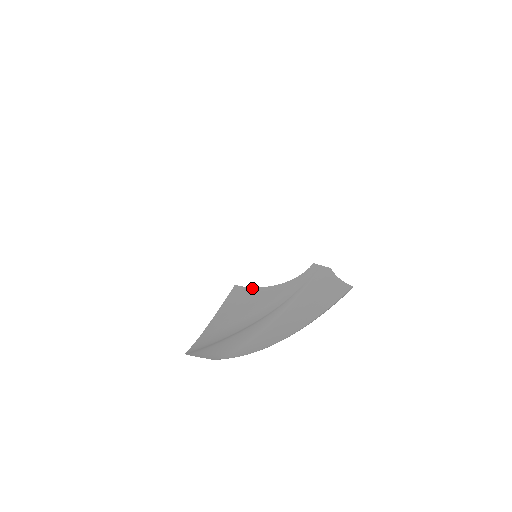
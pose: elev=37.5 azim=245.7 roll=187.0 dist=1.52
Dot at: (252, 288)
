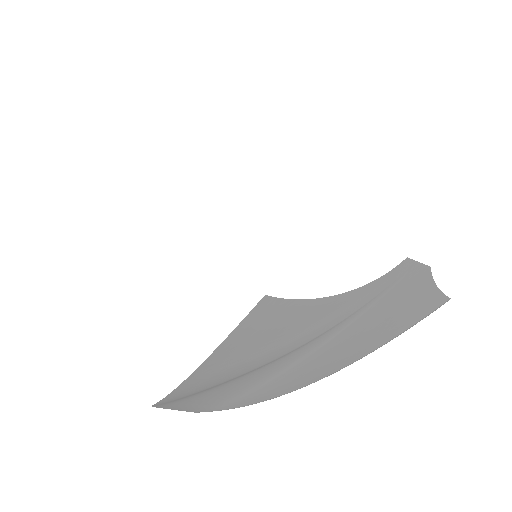
Dot at: (292, 301)
